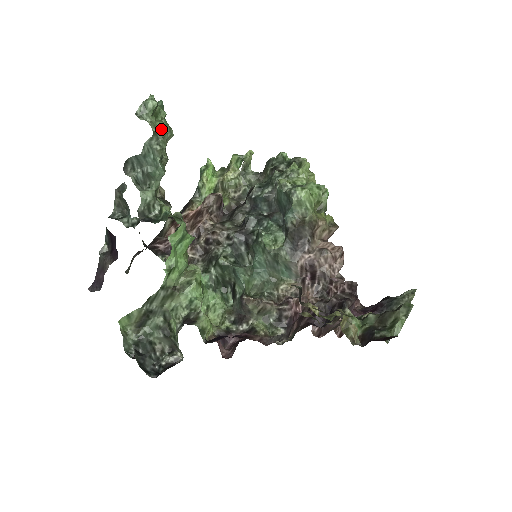
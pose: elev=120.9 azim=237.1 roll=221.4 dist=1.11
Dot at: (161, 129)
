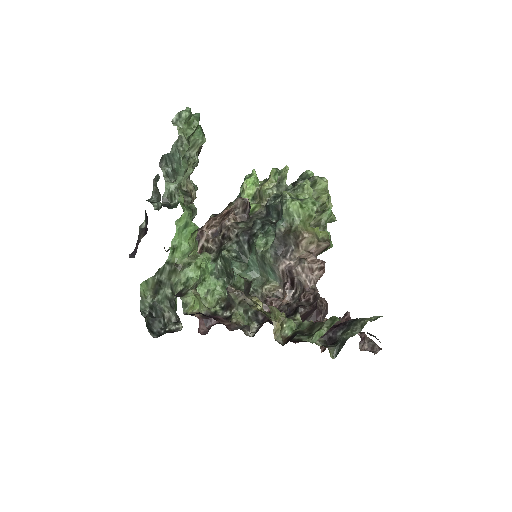
Dot at: (190, 135)
